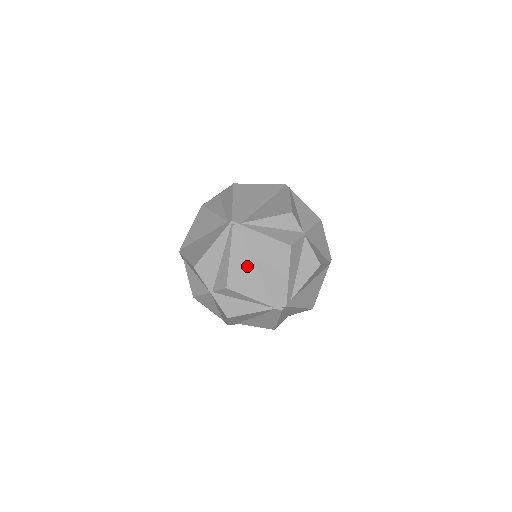
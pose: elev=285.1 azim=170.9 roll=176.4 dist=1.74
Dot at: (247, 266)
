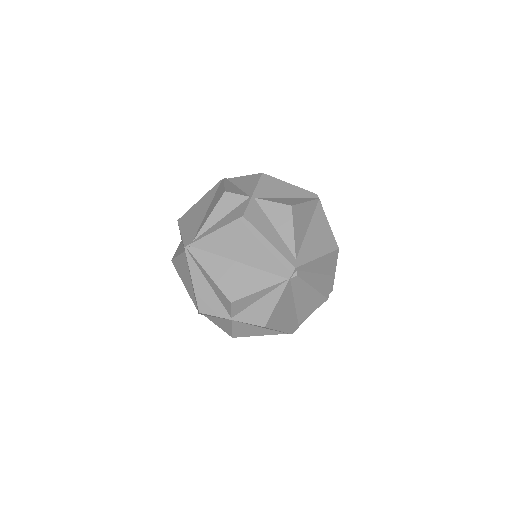
Dot at: (230, 269)
